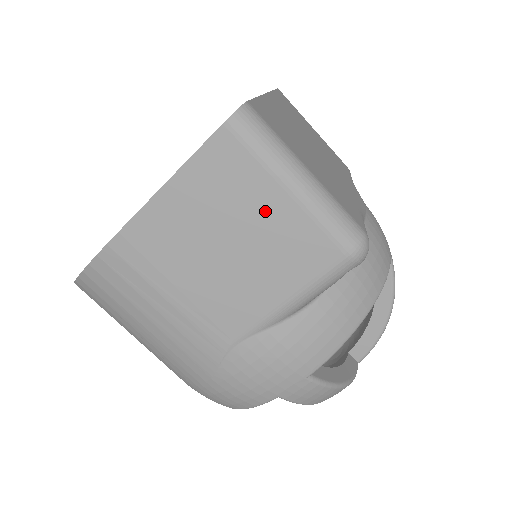
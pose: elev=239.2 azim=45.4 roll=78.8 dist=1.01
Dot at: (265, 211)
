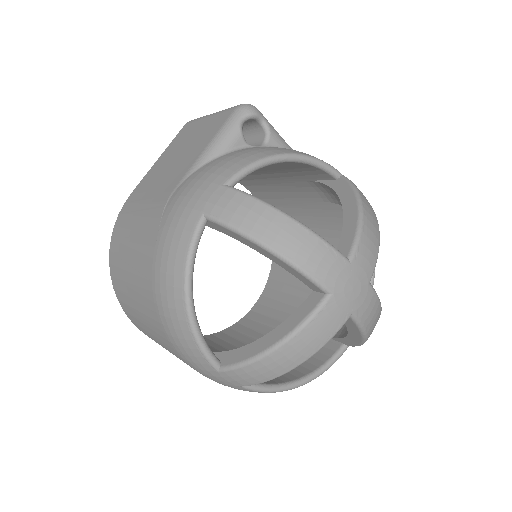
Dot at: (198, 130)
